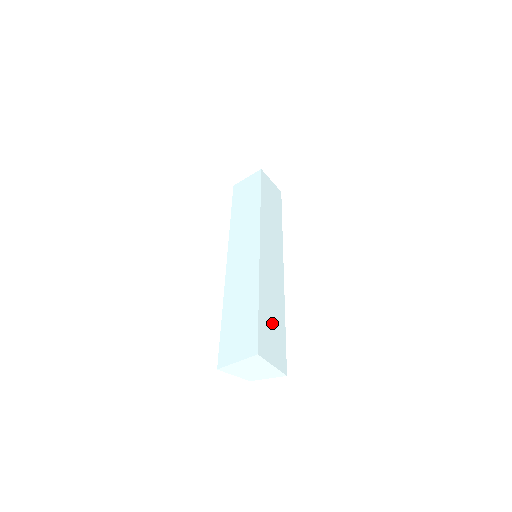
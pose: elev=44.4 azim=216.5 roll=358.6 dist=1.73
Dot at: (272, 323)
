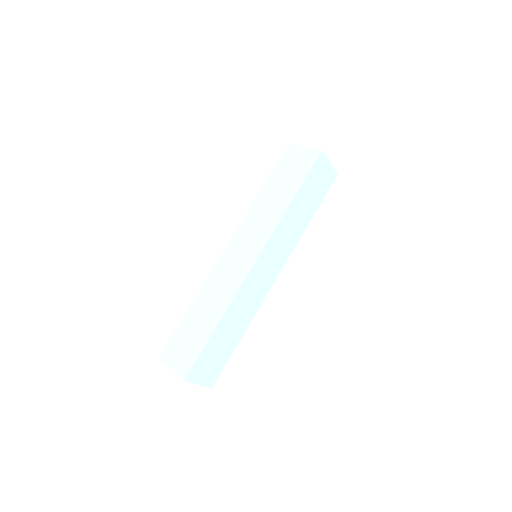
Dot at: (221, 345)
